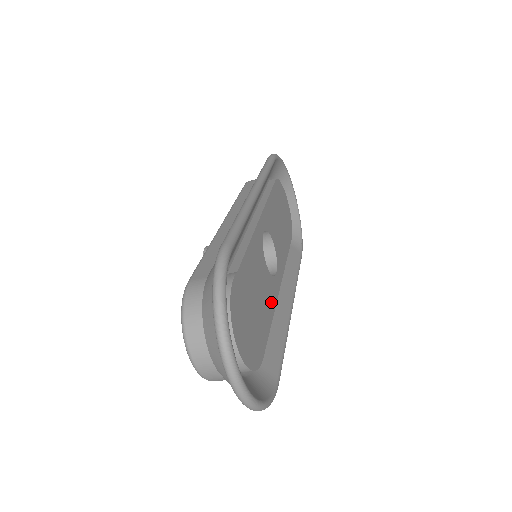
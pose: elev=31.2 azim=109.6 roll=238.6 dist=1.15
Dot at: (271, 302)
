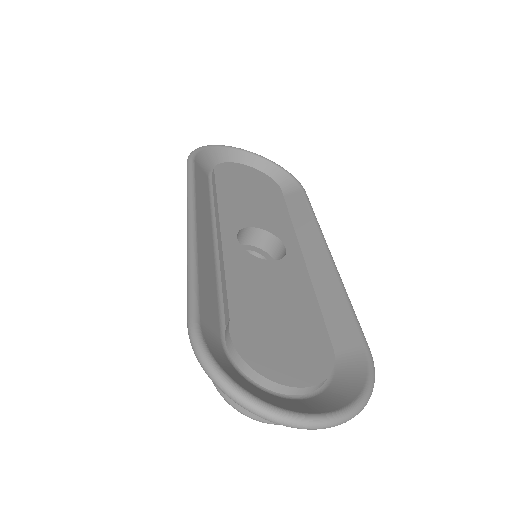
Dot at: (301, 283)
